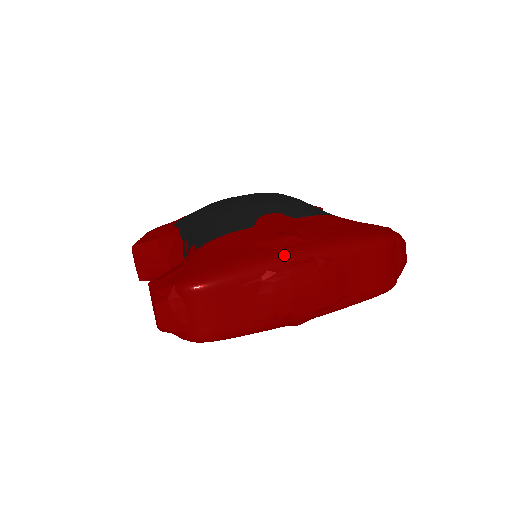
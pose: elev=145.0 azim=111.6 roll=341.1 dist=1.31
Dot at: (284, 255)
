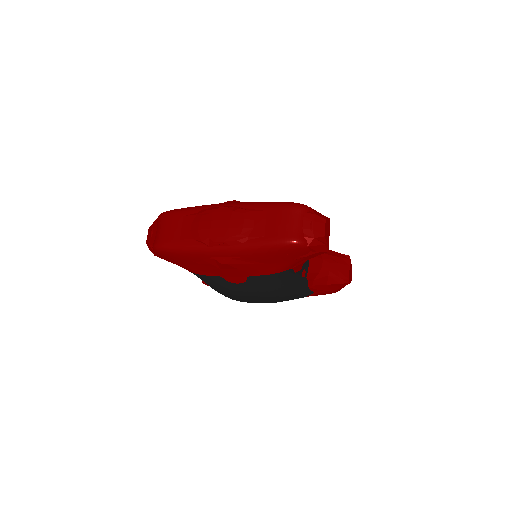
Dot at: (218, 204)
